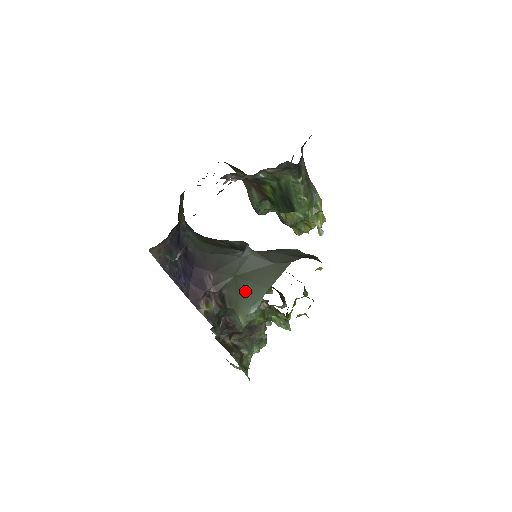
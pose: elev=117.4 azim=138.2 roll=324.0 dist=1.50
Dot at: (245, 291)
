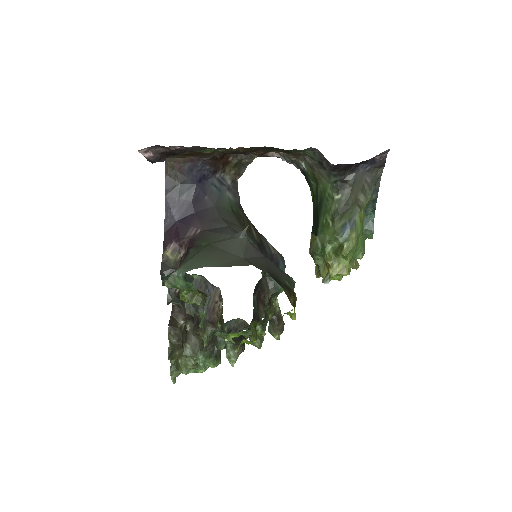
Dot at: (196, 257)
